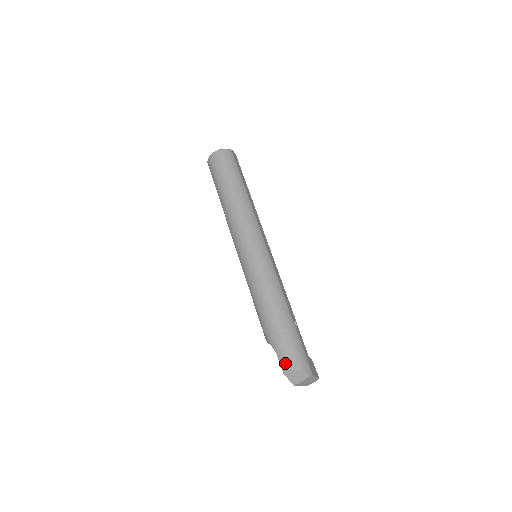
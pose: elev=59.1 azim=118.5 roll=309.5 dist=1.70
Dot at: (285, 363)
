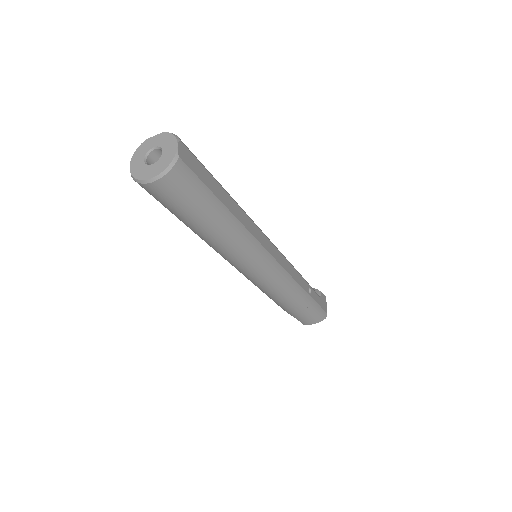
Dot at: (305, 323)
